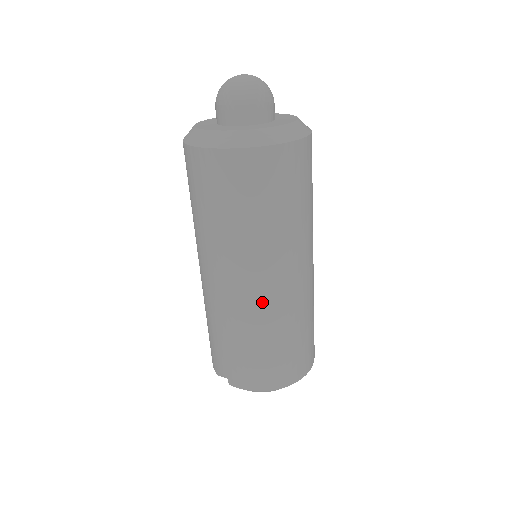
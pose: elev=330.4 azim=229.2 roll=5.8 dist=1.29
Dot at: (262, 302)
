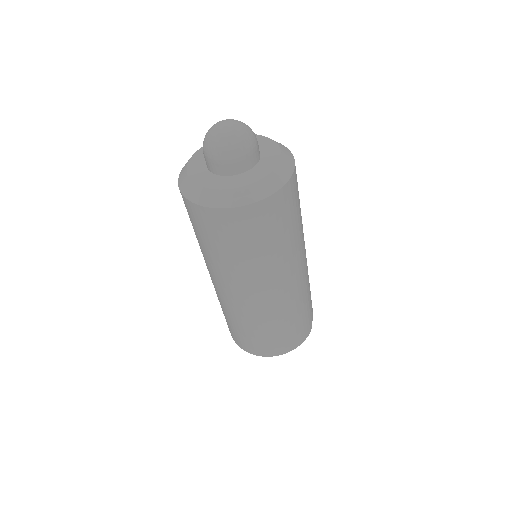
Dot at: (222, 296)
